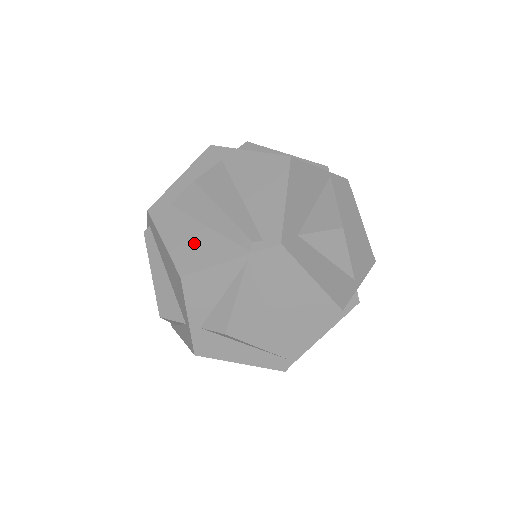
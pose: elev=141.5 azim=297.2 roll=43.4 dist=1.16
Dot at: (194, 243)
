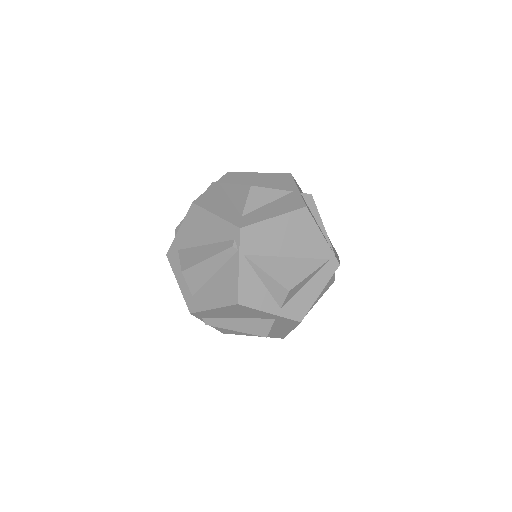
Dot at: (220, 287)
